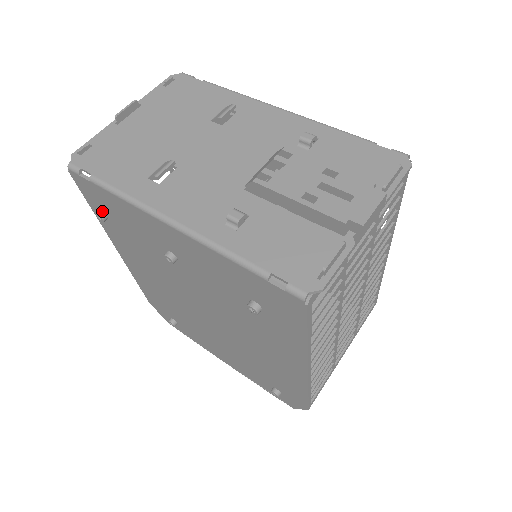
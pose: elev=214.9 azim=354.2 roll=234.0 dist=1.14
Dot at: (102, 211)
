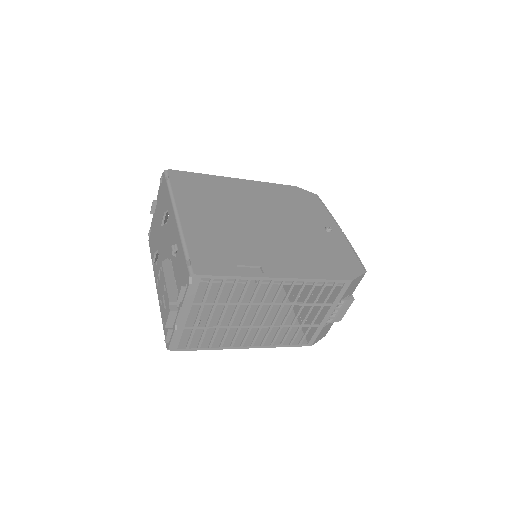
Dot at: occluded
